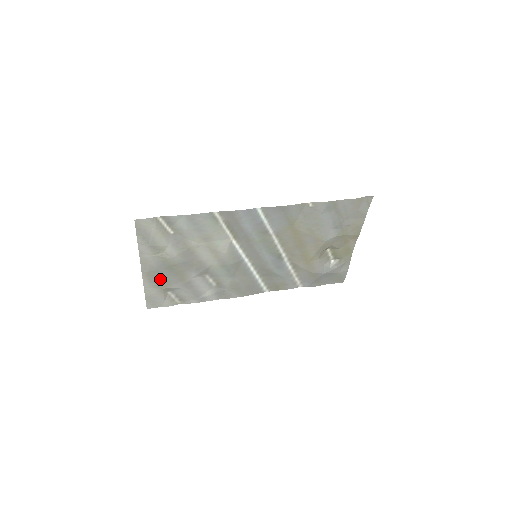
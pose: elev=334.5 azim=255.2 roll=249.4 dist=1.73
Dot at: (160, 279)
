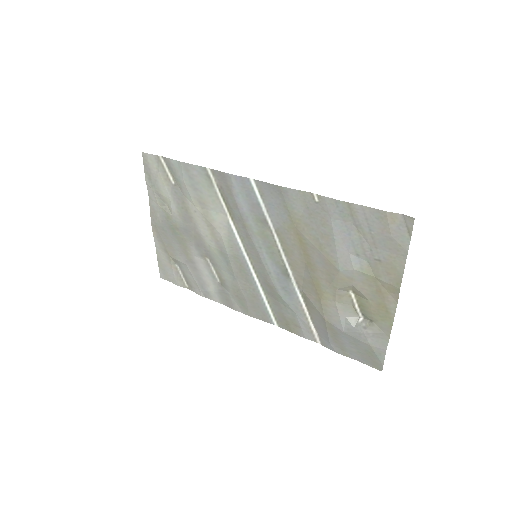
Dot at: (167, 241)
